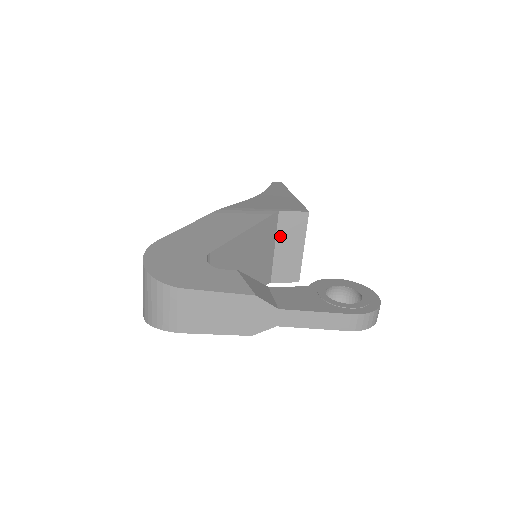
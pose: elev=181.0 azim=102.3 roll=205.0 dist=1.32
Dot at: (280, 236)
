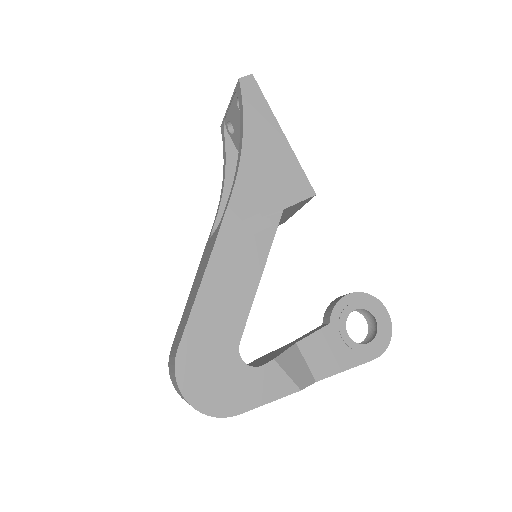
Dot at: occluded
